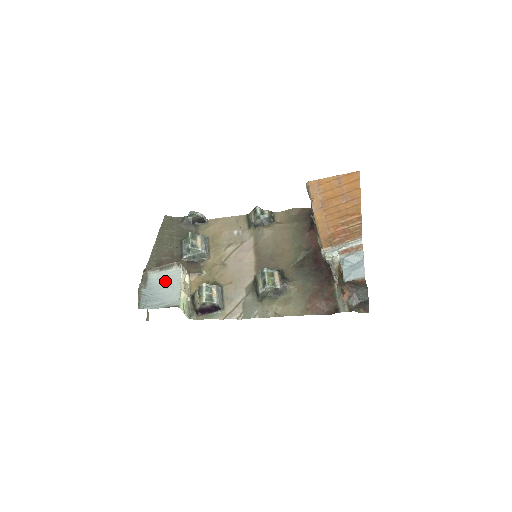
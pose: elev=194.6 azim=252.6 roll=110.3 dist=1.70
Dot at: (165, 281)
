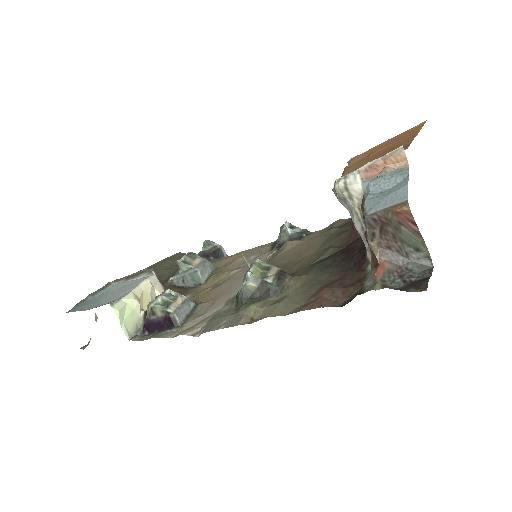
Dot at: (121, 287)
